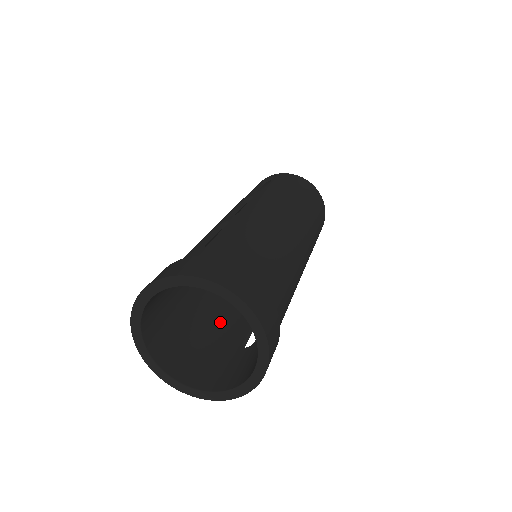
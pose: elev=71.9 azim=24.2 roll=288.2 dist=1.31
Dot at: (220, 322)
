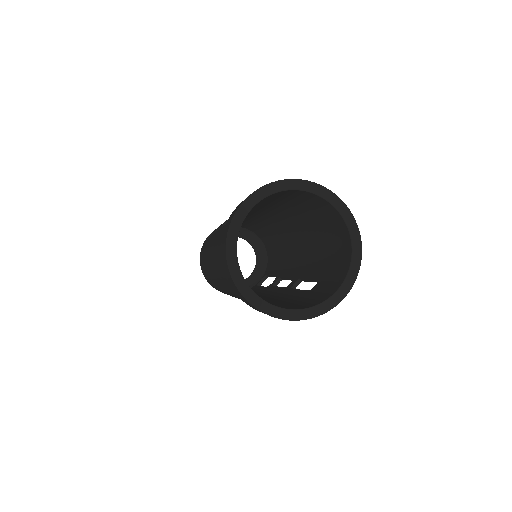
Dot at: (272, 301)
